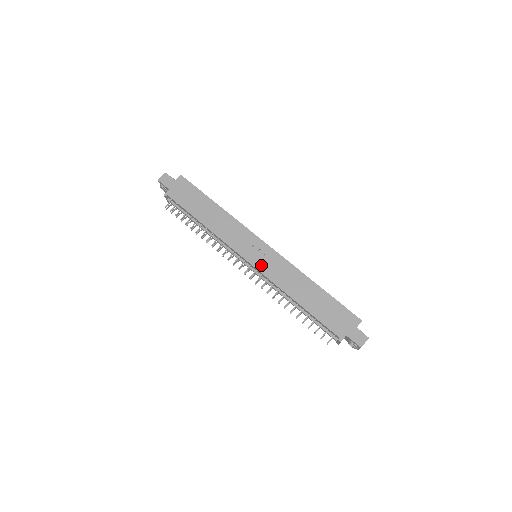
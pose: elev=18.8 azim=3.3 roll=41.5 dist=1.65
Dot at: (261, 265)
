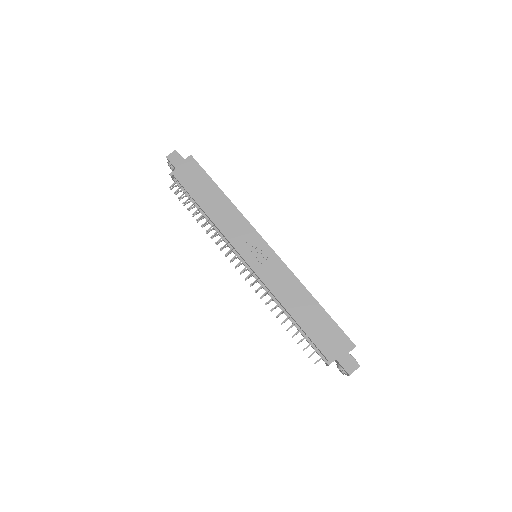
Dot at: (259, 267)
